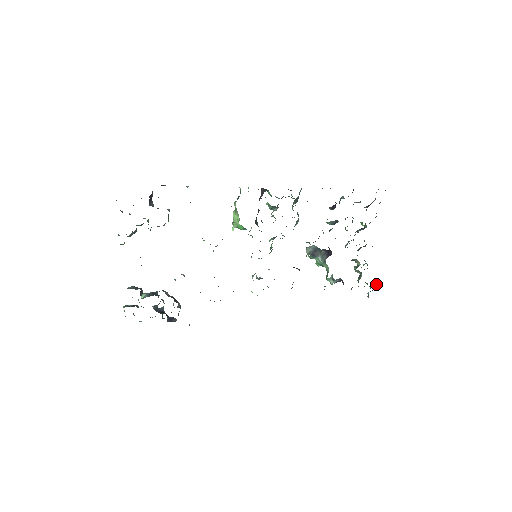
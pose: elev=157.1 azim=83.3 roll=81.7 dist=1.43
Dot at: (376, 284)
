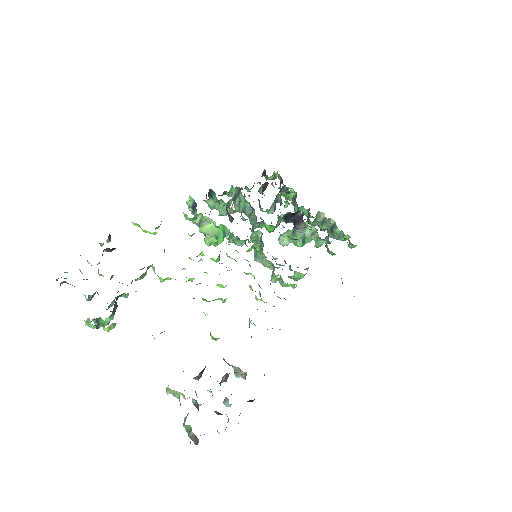
Dot at: occluded
